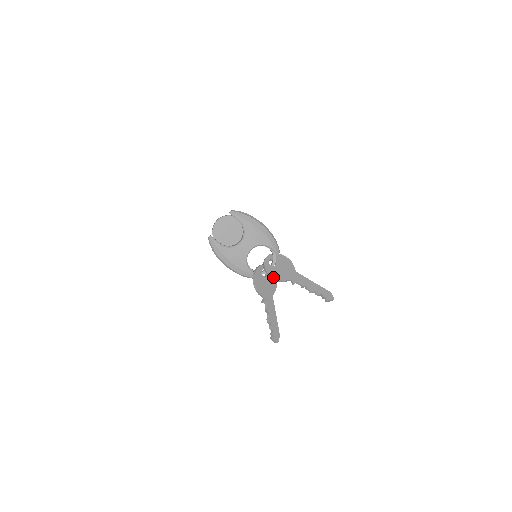
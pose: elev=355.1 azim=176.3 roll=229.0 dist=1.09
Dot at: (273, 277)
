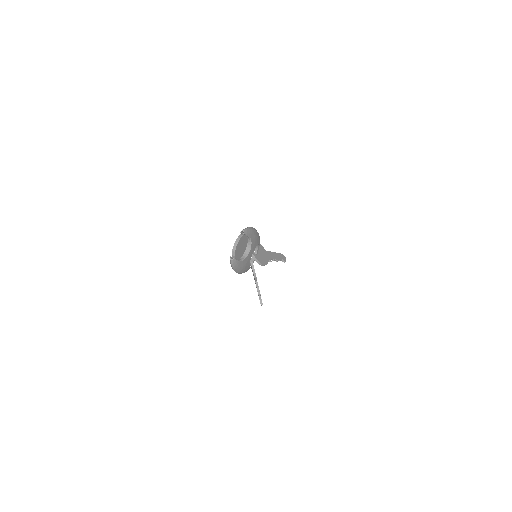
Dot at: (264, 265)
